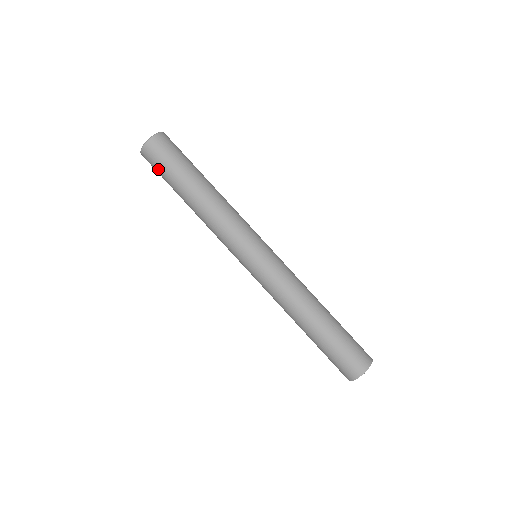
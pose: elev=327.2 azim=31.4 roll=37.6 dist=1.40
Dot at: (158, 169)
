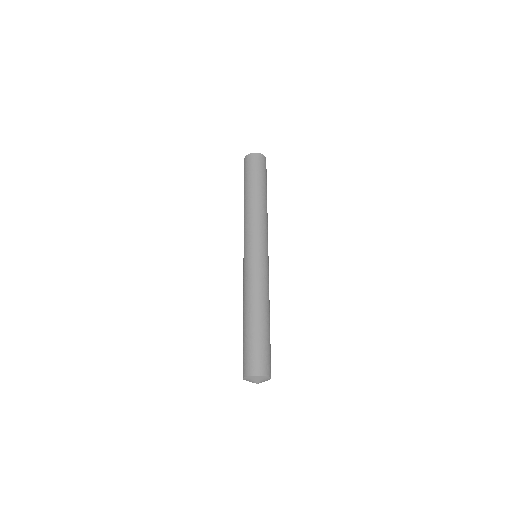
Dot at: occluded
